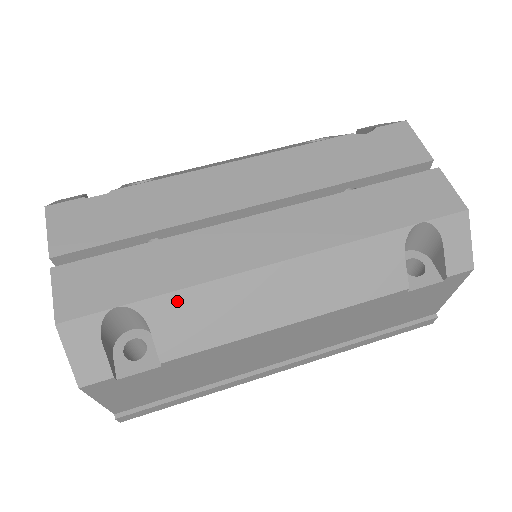
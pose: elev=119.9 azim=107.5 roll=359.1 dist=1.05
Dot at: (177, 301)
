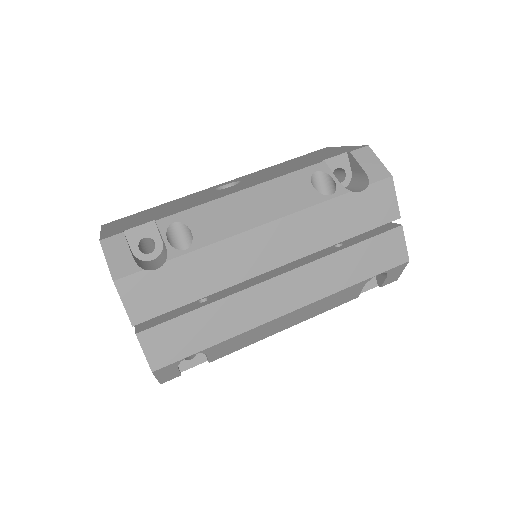
Dot at: (226, 343)
